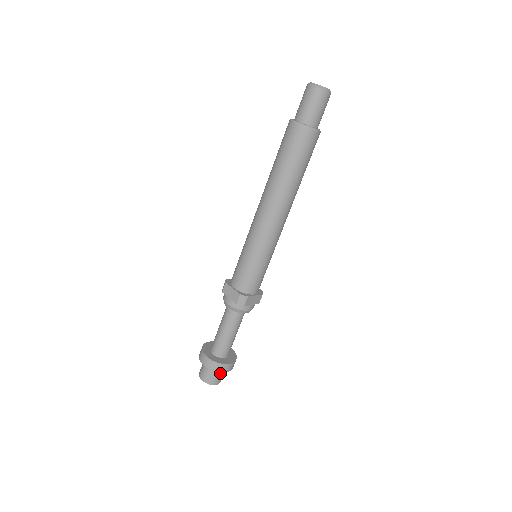
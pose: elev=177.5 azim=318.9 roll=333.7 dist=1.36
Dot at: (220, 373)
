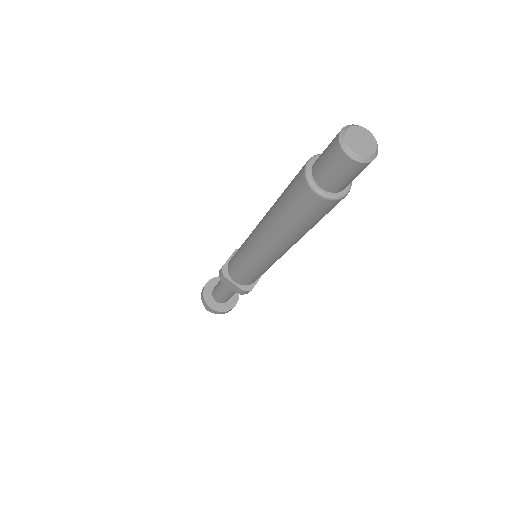
Dot at: occluded
